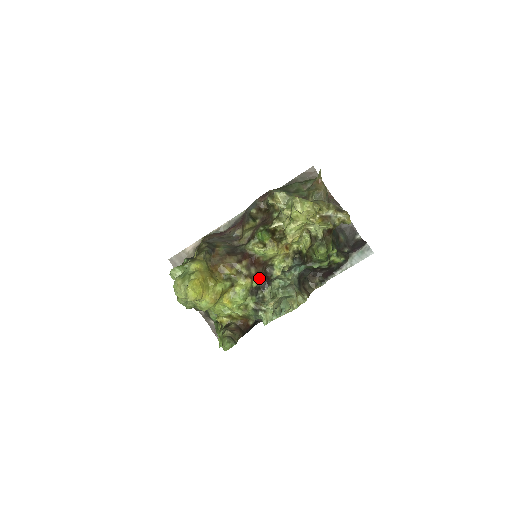
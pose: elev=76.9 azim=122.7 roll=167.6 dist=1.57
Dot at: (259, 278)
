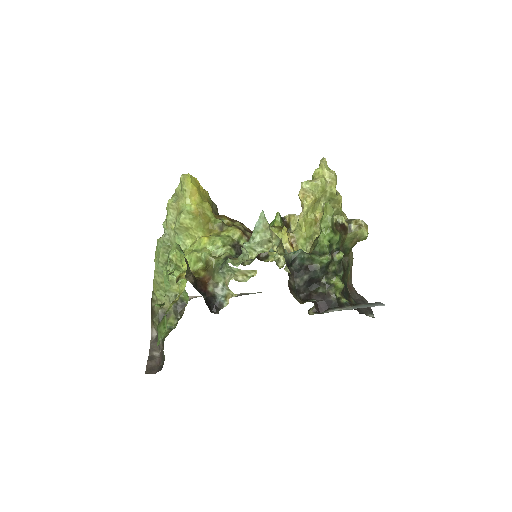
Dot at: occluded
